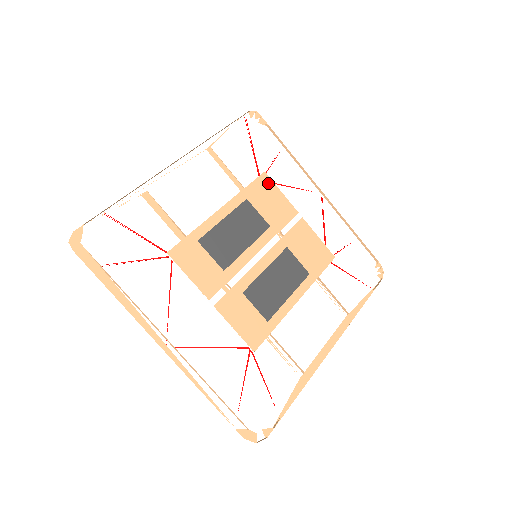
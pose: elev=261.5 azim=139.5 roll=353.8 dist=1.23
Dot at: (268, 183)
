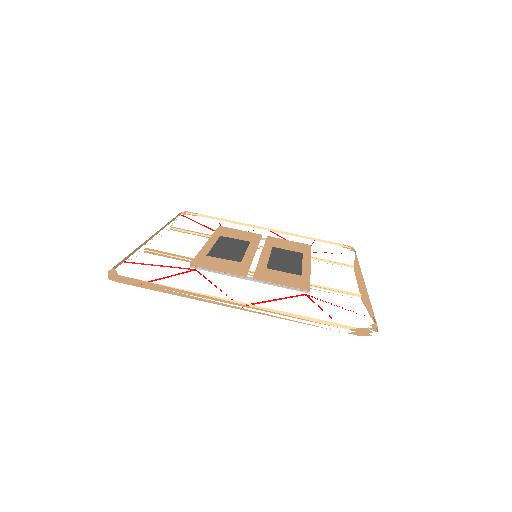
Dot at: (227, 229)
